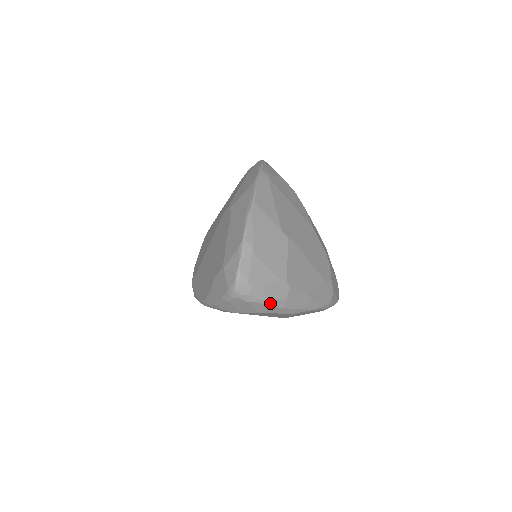
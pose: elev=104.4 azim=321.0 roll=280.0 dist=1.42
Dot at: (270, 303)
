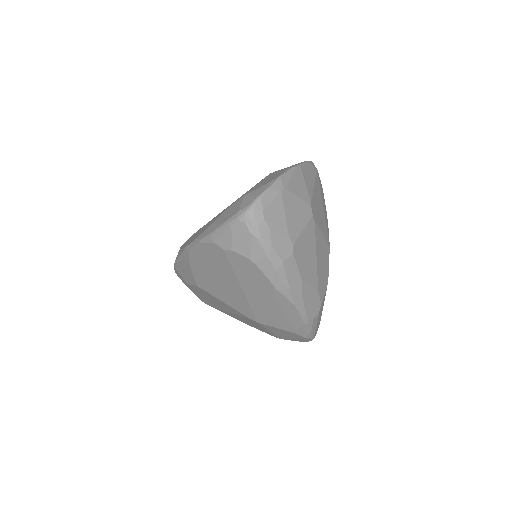
Dot at: (268, 252)
